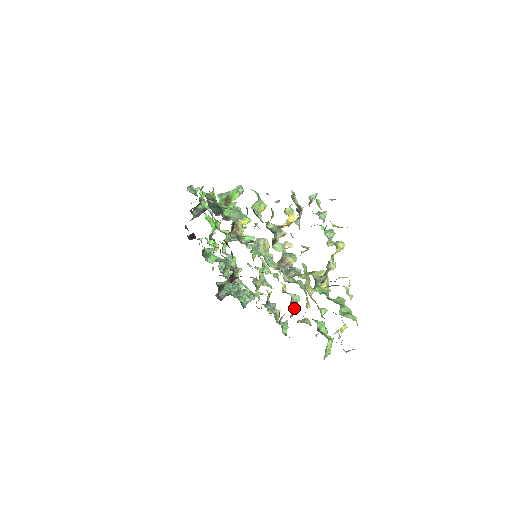
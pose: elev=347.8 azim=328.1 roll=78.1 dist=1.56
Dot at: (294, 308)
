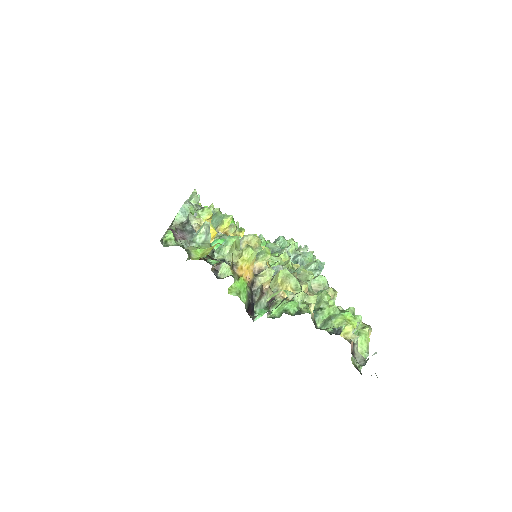
Dot at: occluded
